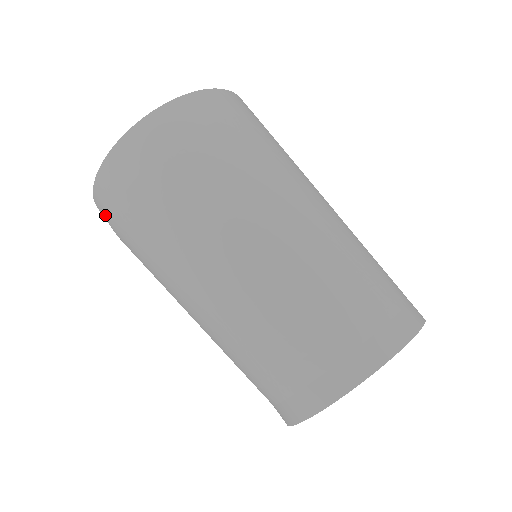
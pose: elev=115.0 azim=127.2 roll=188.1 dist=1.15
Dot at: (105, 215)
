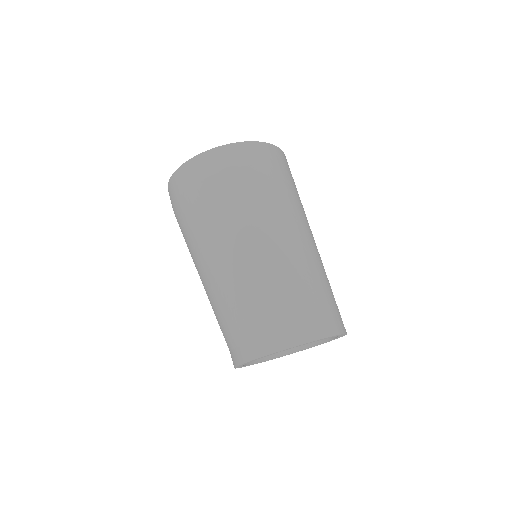
Dot at: occluded
